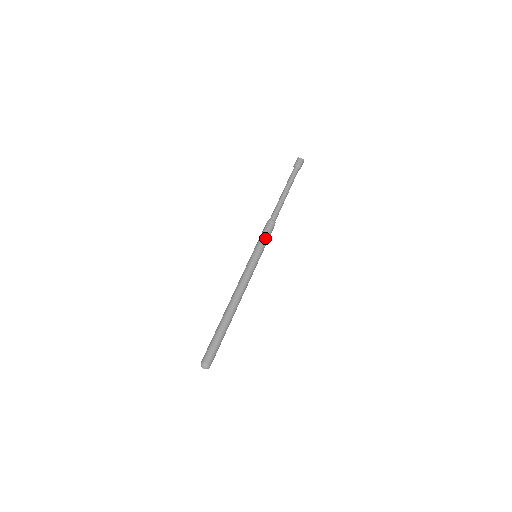
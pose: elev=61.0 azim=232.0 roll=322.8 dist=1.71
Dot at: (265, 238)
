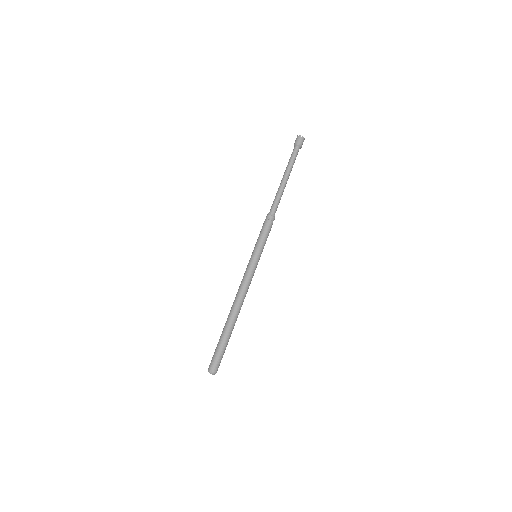
Dot at: occluded
